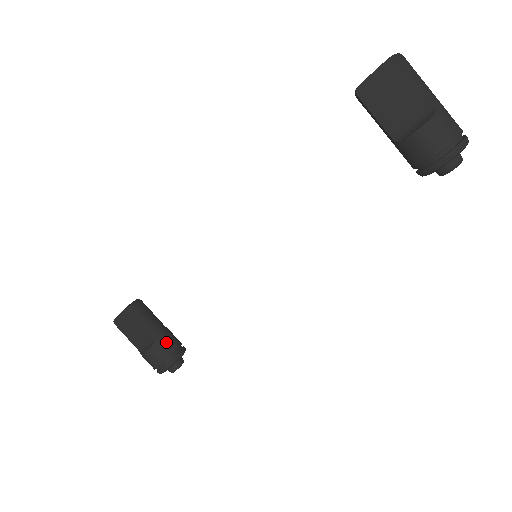
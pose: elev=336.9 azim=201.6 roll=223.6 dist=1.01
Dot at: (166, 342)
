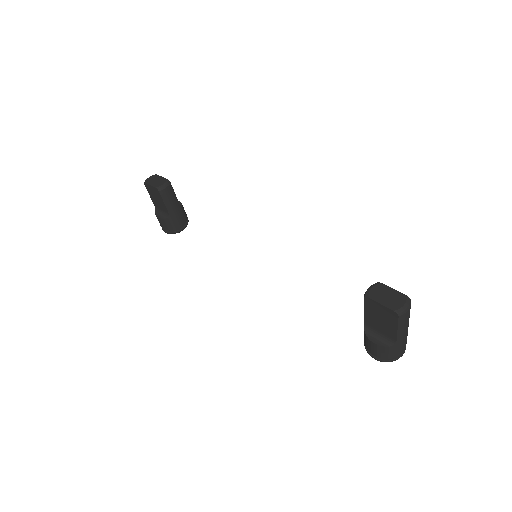
Dot at: (176, 220)
